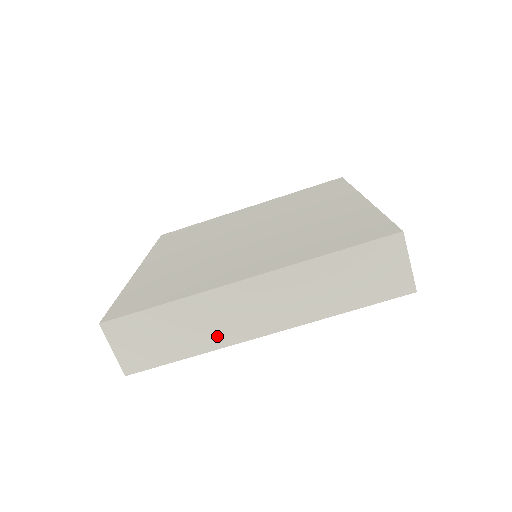
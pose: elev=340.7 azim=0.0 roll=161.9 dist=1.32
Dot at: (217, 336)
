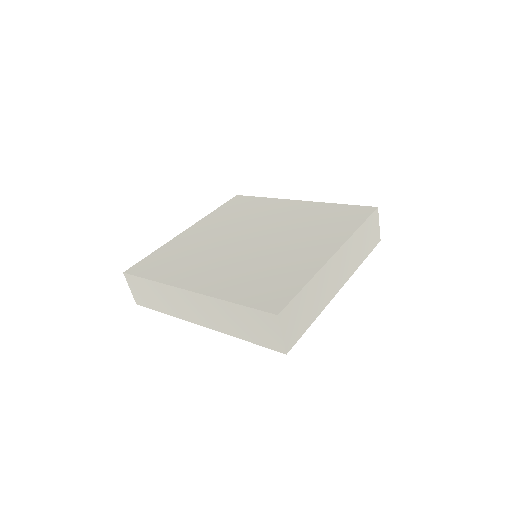
Dot at: (177, 311)
